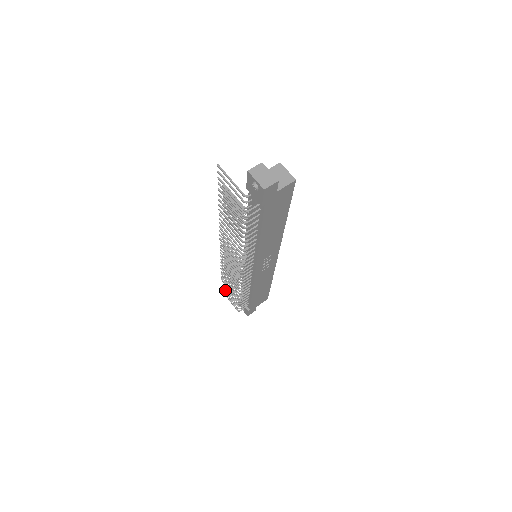
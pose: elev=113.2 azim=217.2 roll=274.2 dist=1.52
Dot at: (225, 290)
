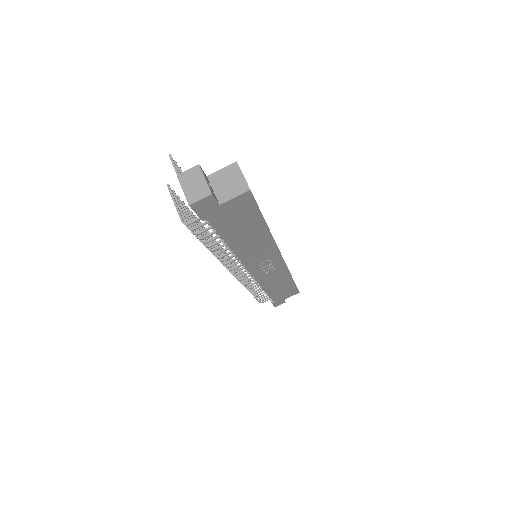
Dot at: occluded
